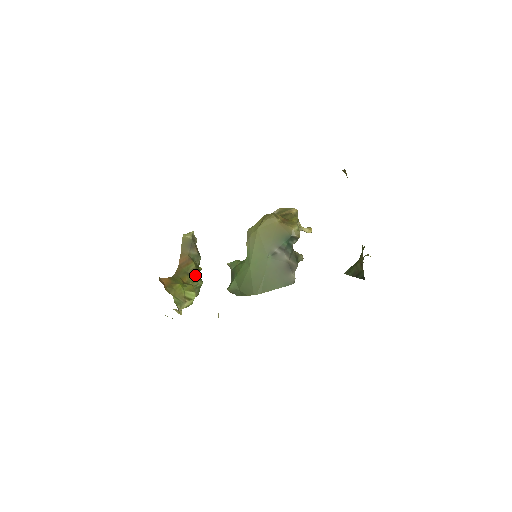
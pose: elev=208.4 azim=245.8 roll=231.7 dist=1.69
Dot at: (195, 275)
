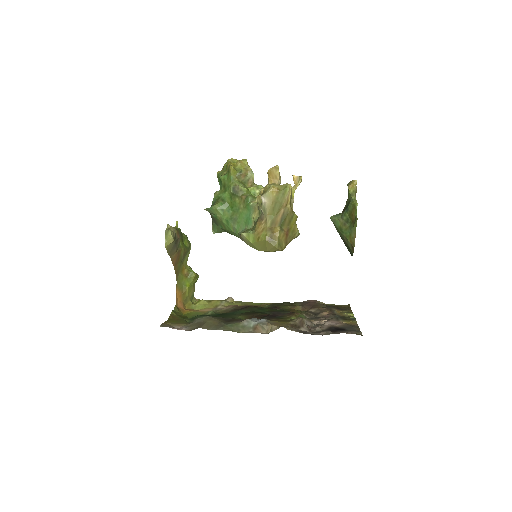
Dot at: (186, 253)
